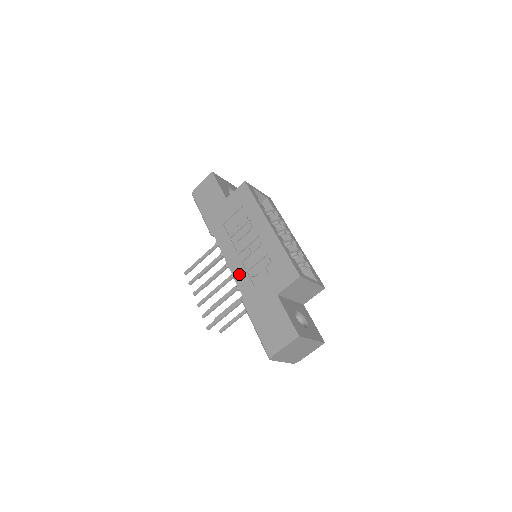
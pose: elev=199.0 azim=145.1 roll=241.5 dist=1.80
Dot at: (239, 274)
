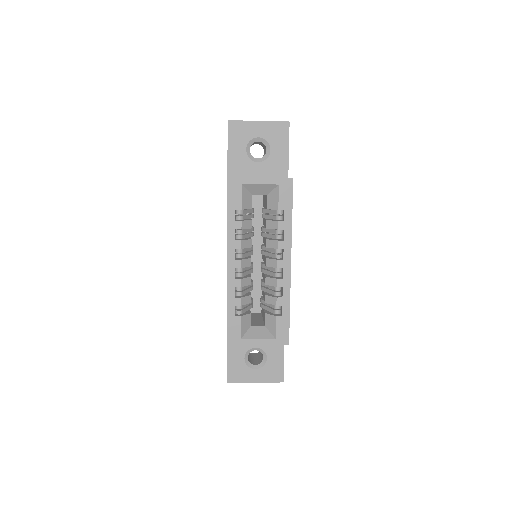
Dot at: occluded
